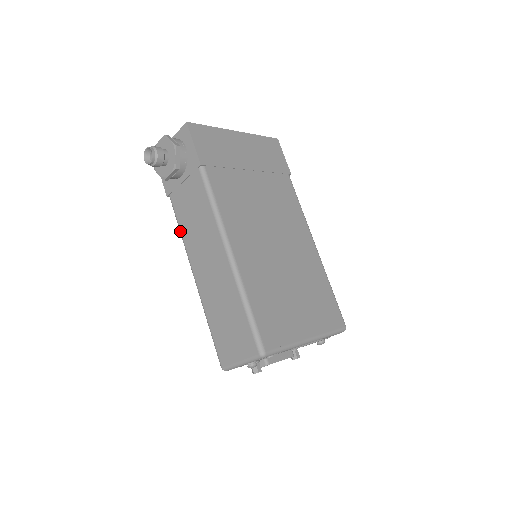
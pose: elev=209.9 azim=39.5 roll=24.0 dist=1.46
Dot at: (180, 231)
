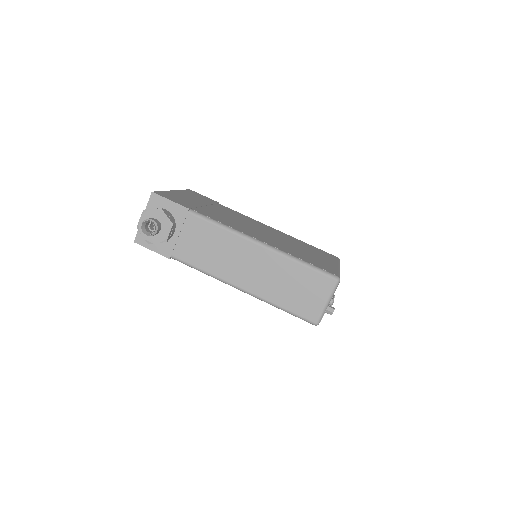
Dot at: (203, 271)
